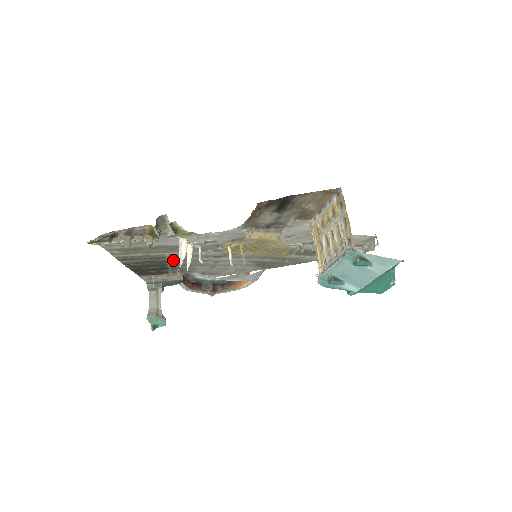
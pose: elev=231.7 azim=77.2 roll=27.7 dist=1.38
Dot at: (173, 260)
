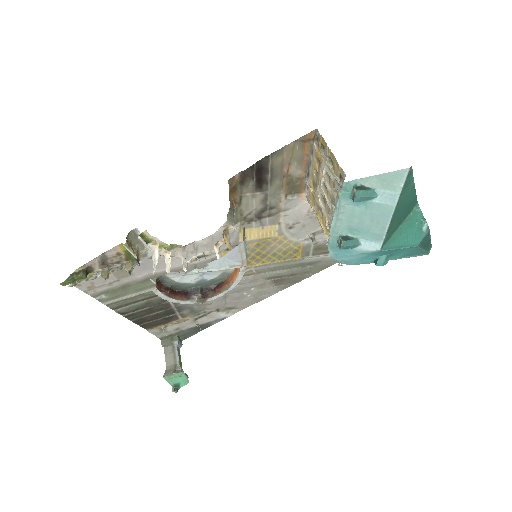
Dot at: occluded
